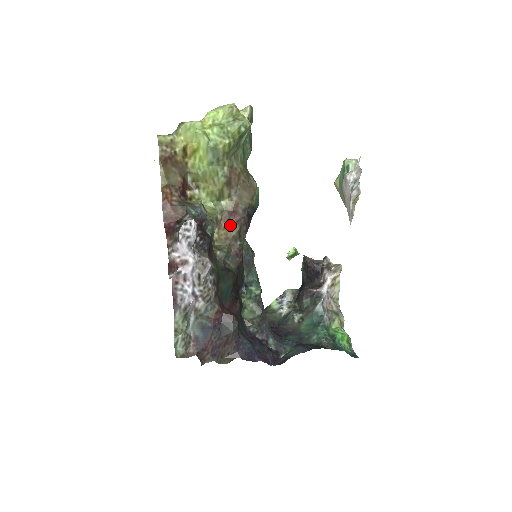
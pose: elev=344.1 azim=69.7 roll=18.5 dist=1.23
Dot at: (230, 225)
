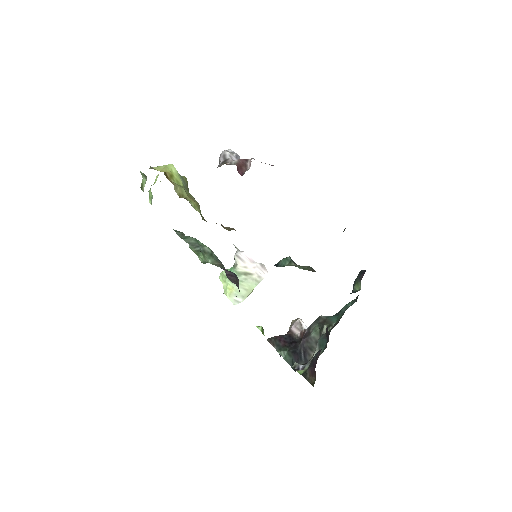
Dot at: (224, 227)
